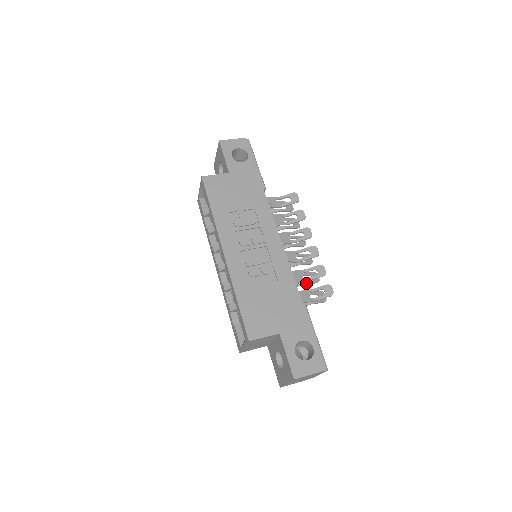
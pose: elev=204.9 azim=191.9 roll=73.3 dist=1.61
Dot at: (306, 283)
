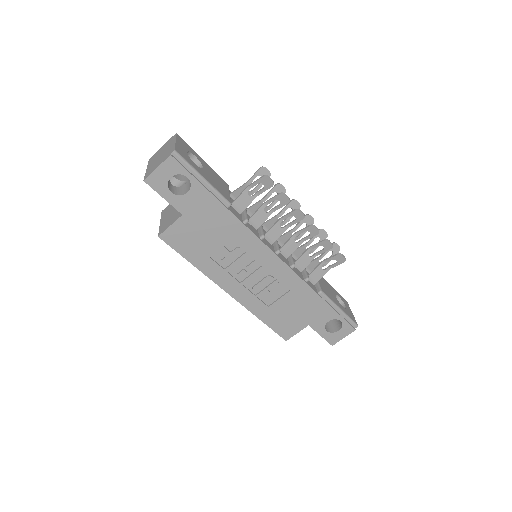
Dot at: occluded
